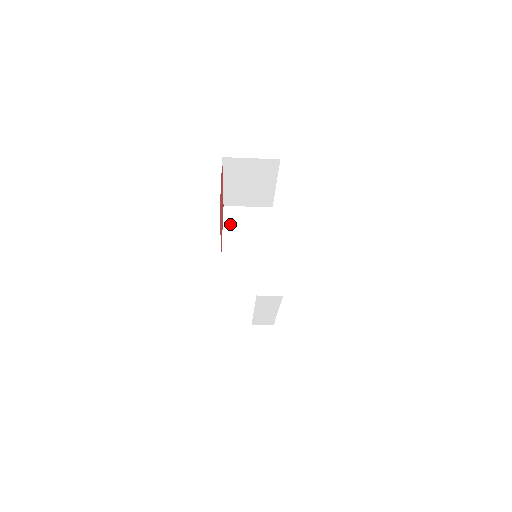
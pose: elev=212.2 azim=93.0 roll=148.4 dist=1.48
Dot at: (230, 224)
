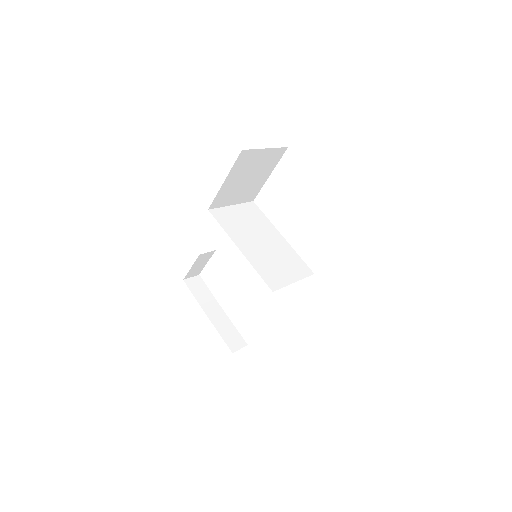
Dot at: (236, 174)
